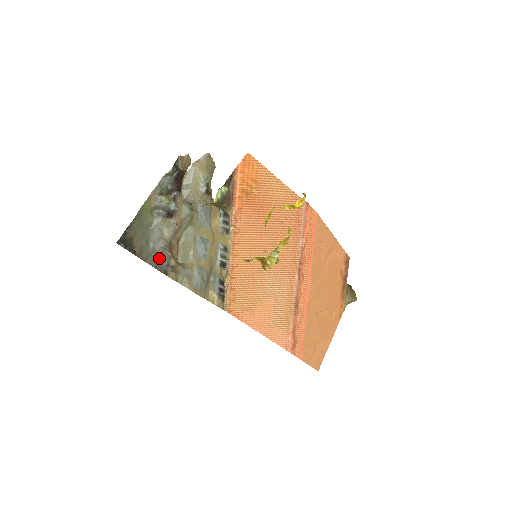
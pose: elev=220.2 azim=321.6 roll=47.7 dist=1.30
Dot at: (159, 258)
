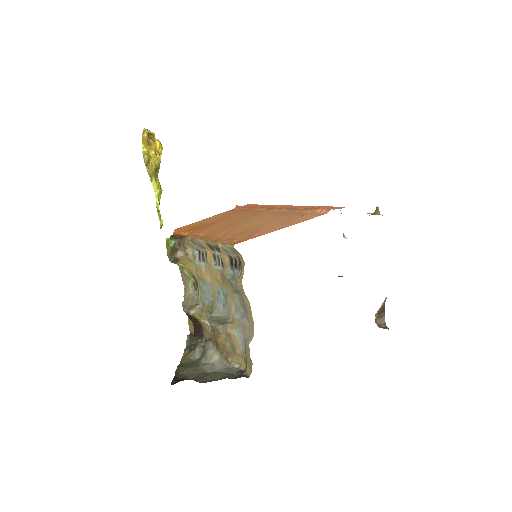
Dot at: (227, 374)
